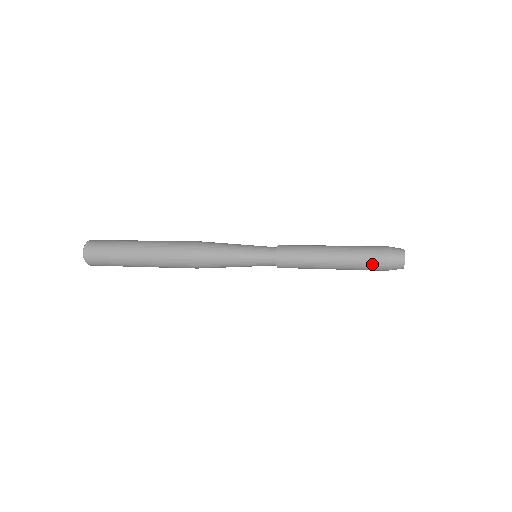
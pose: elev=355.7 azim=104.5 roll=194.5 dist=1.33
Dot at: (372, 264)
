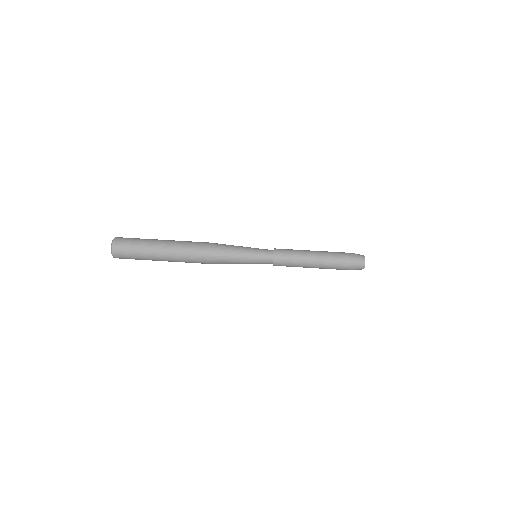
Dot at: occluded
